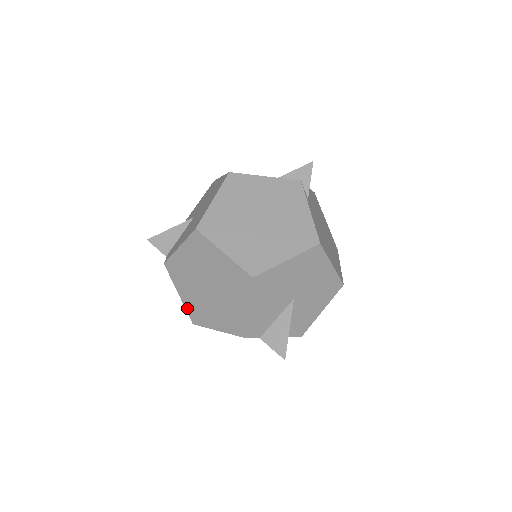
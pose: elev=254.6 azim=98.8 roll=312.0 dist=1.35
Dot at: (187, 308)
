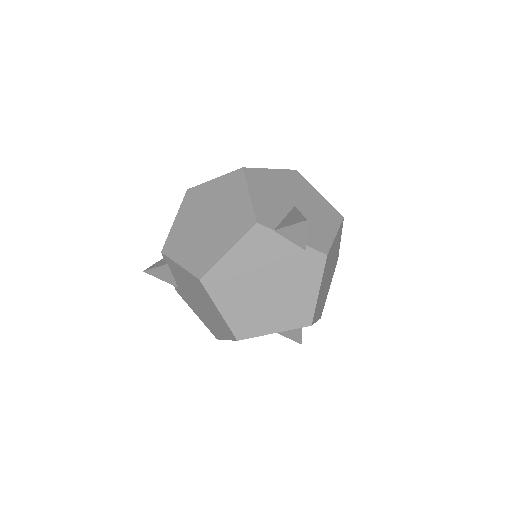
Dot at: (190, 269)
